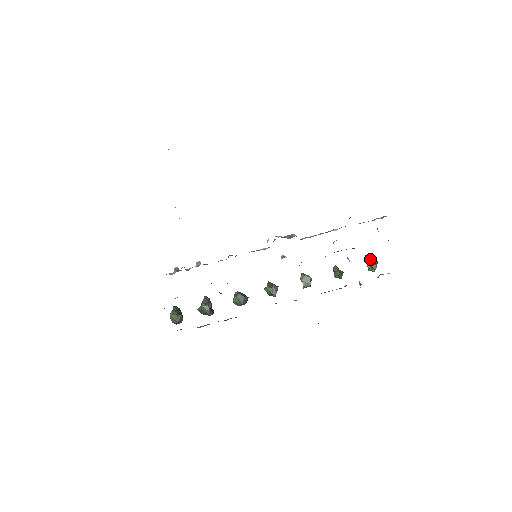
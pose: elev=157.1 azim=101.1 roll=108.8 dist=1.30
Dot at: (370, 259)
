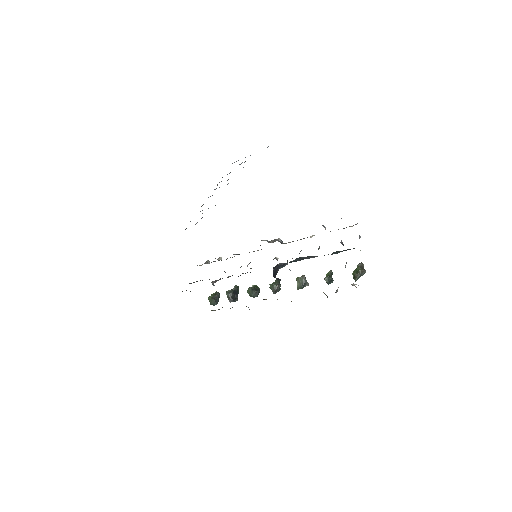
Dot at: (357, 267)
